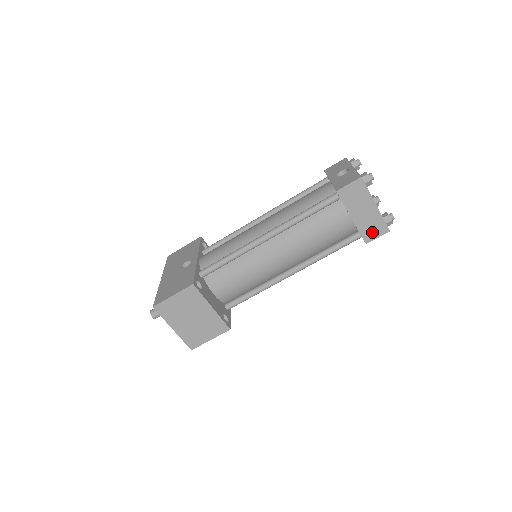
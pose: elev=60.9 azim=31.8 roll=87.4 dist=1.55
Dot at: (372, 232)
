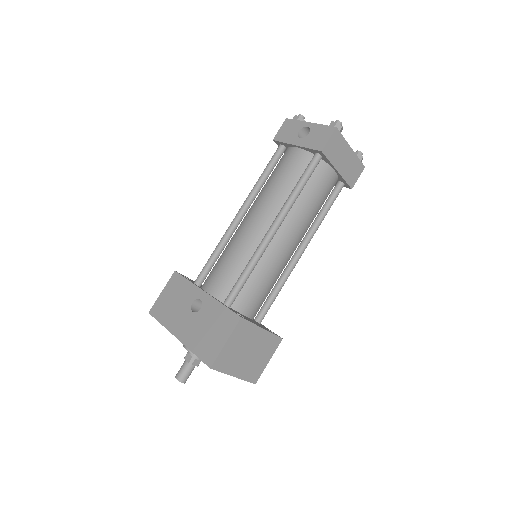
Dot at: (354, 175)
